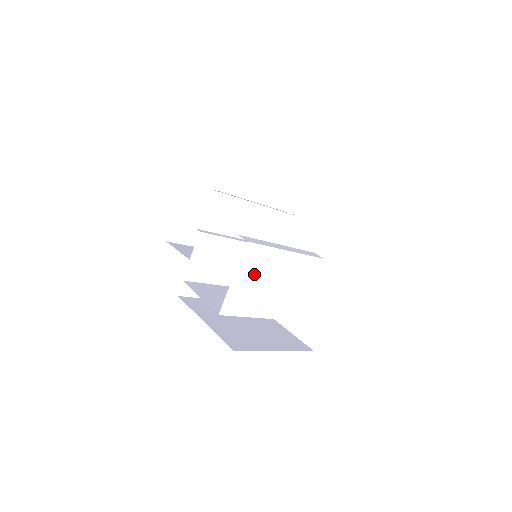
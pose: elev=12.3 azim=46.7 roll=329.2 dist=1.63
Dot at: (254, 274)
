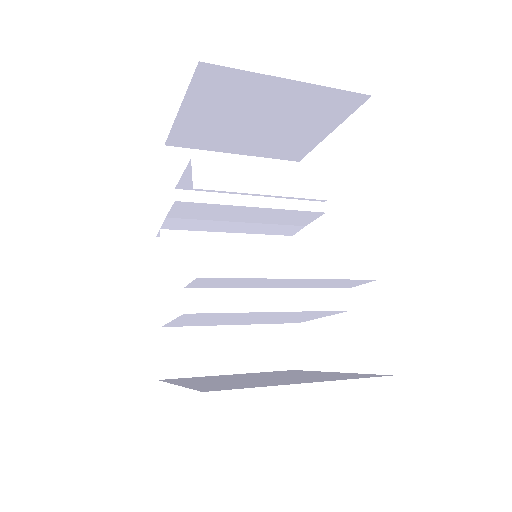
Dot at: (210, 318)
